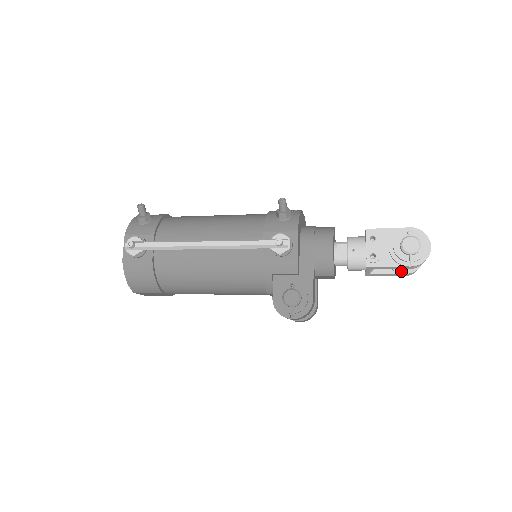
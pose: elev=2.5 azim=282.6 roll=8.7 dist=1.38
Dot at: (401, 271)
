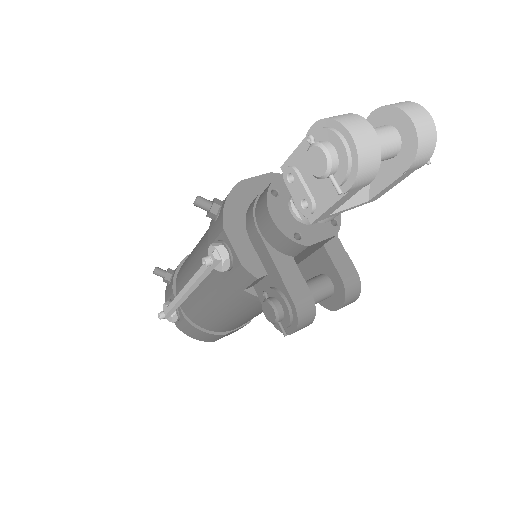
Dot at: (397, 171)
